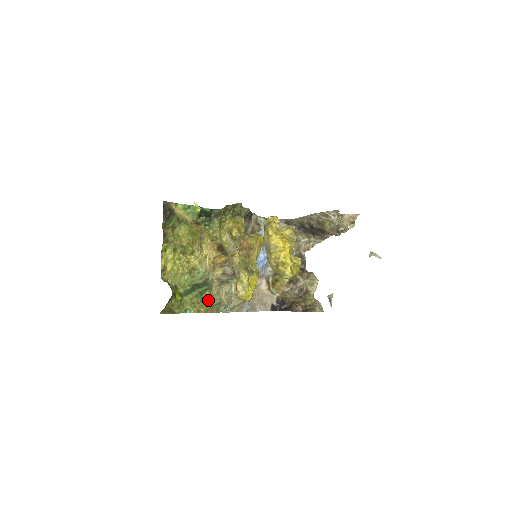
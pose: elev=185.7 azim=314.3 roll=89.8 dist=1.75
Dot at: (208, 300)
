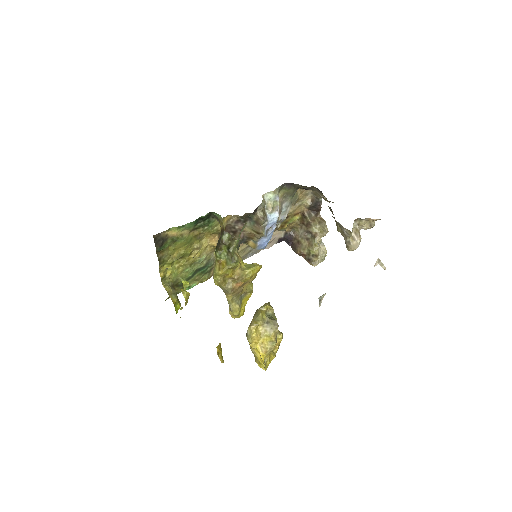
Dot at: (210, 271)
